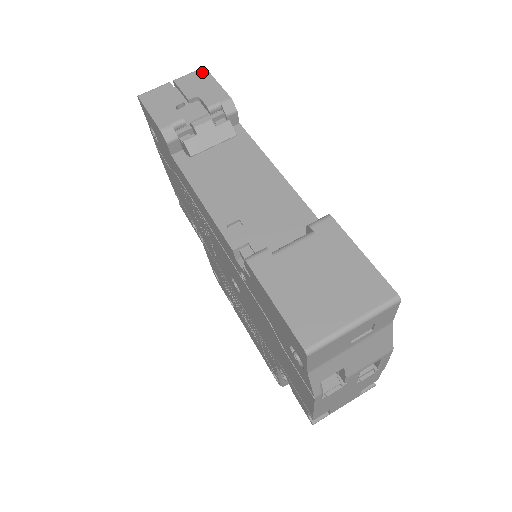
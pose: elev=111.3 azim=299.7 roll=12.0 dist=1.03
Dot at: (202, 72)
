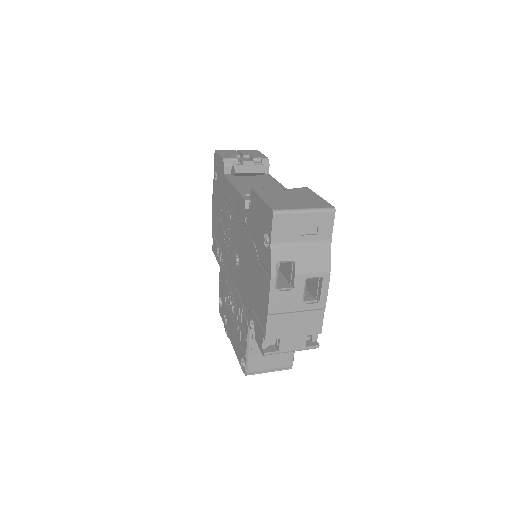
Dot at: (255, 150)
